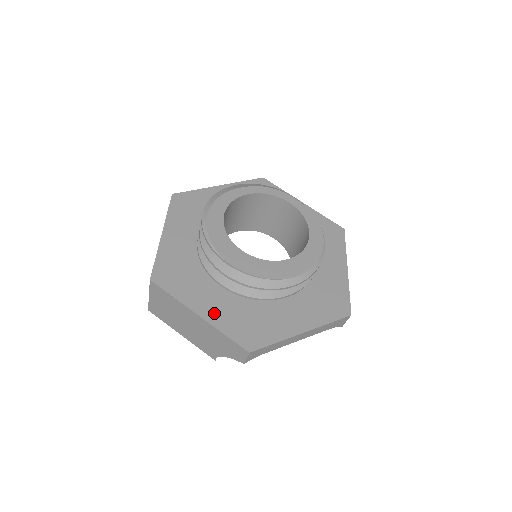
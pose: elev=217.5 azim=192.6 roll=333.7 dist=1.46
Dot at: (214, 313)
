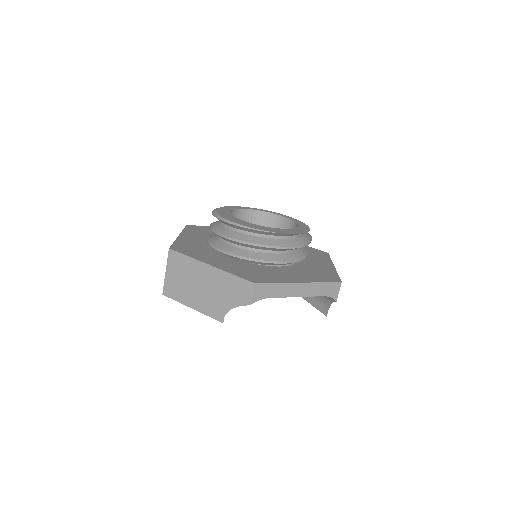
Dot at: (223, 266)
